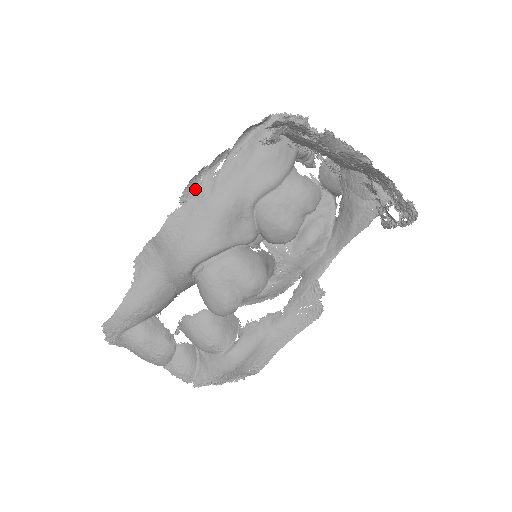
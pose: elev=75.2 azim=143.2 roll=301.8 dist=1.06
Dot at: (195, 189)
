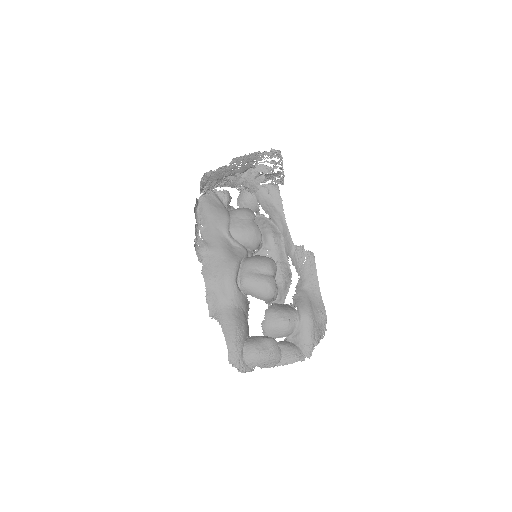
Dot at: (200, 251)
